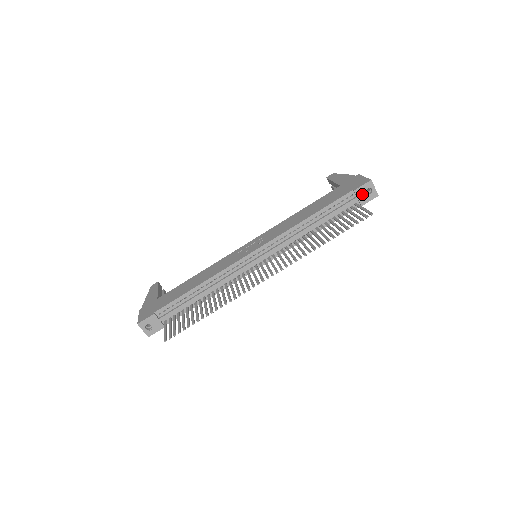
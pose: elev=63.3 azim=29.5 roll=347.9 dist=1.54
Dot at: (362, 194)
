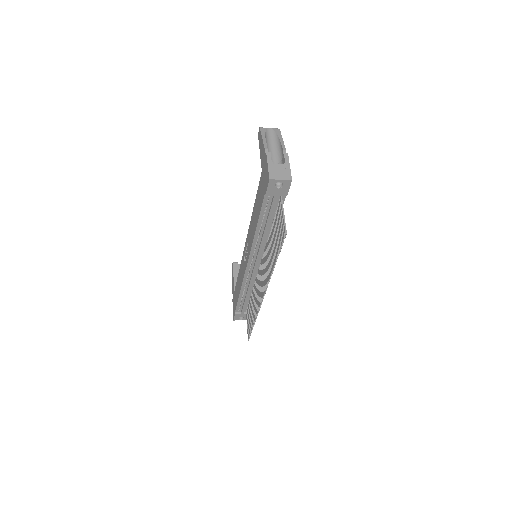
Dot at: (276, 191)
